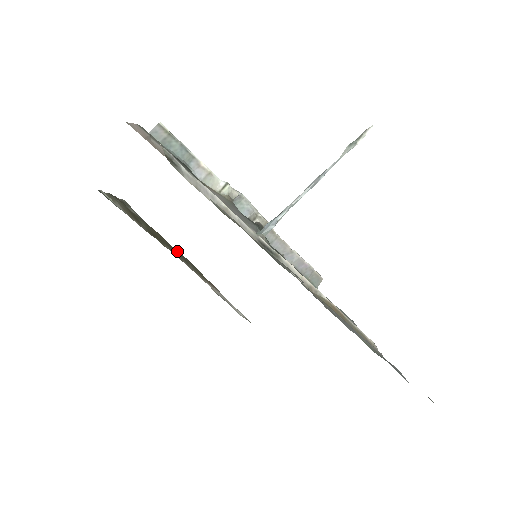
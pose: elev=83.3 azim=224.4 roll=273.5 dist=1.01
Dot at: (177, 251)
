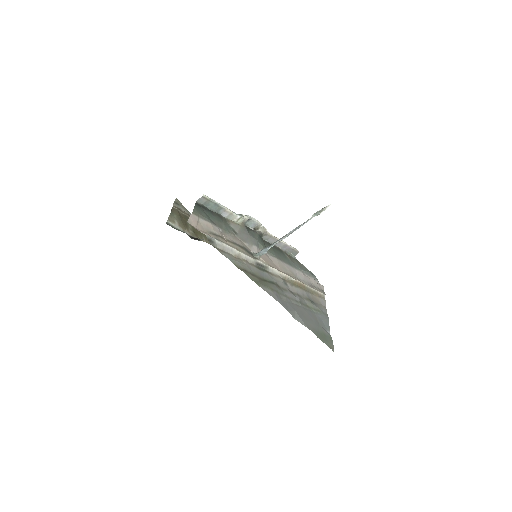
Dot at: occluded
